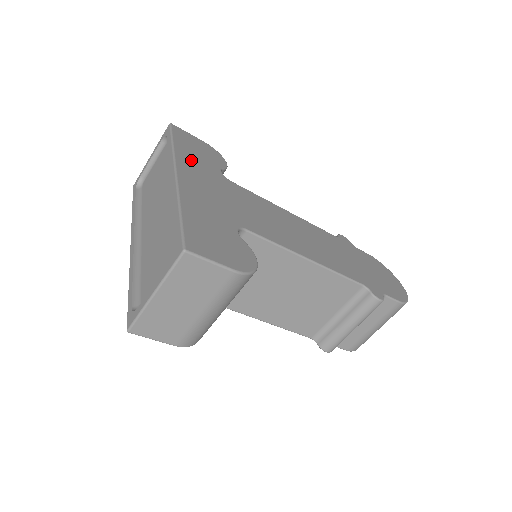
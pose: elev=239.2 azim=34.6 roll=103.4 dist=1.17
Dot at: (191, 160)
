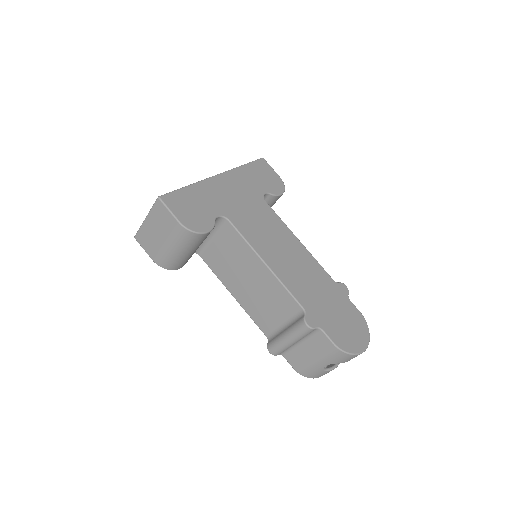
Dot at: (244, 177)
